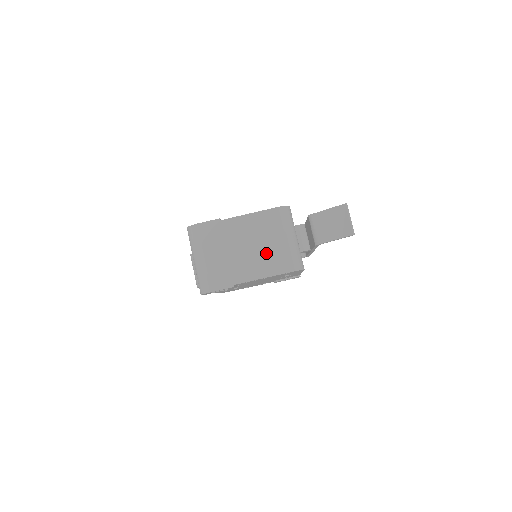
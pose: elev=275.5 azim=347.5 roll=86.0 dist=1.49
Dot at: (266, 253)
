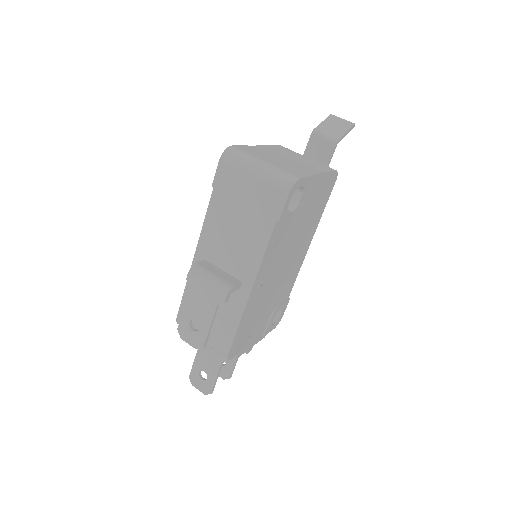
Dot at: (306, 162)
